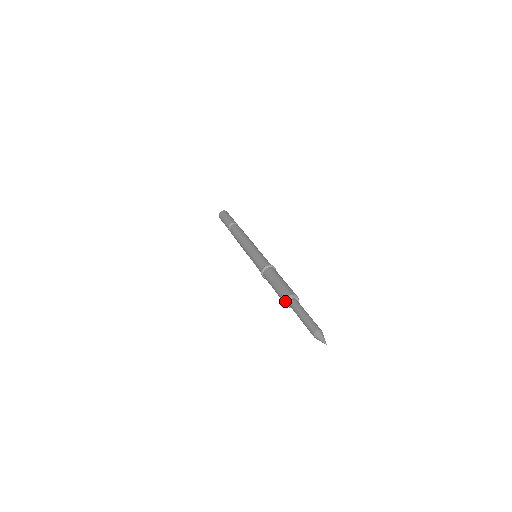
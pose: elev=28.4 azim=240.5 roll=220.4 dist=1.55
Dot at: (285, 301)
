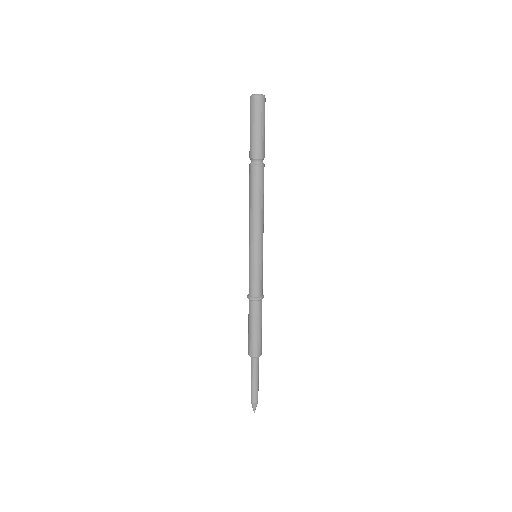
Dot at: occluded
